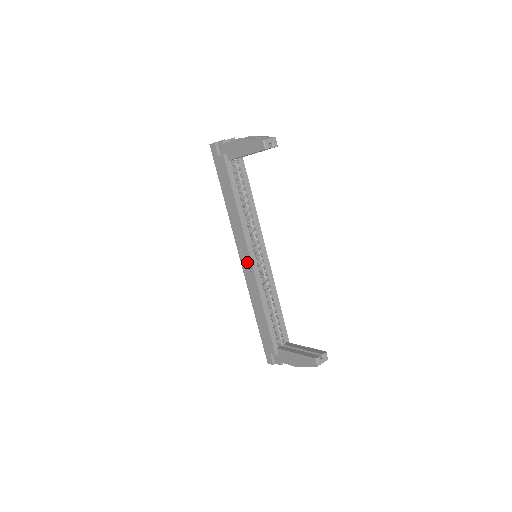
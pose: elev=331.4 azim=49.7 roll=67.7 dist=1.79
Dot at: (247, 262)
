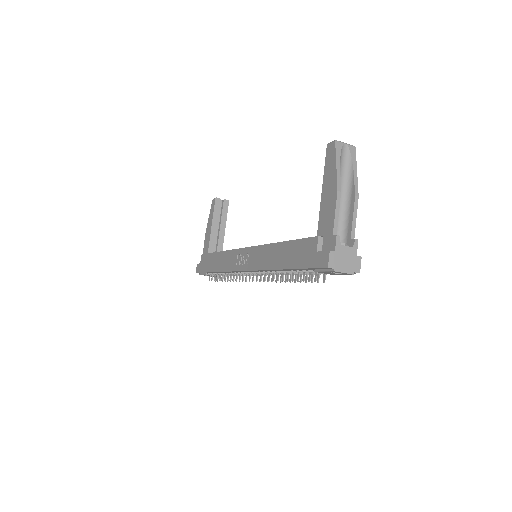
Dot at: (245, 257)
